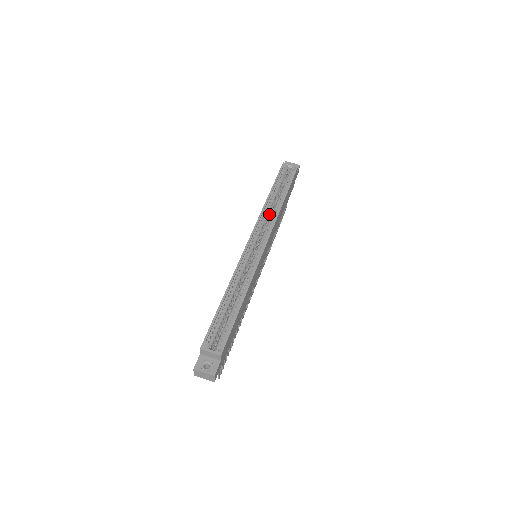
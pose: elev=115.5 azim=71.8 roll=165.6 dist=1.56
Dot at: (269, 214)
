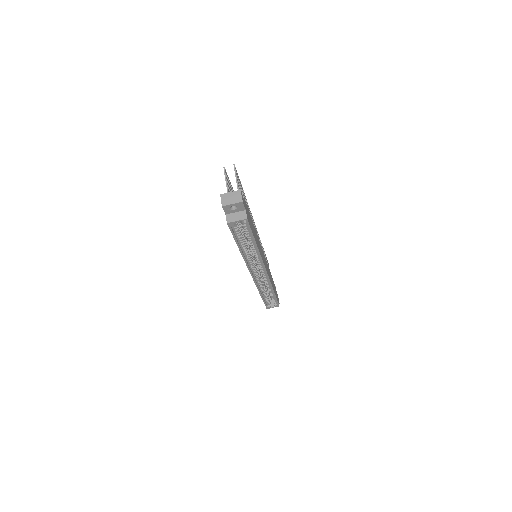
Dot at: occluded
